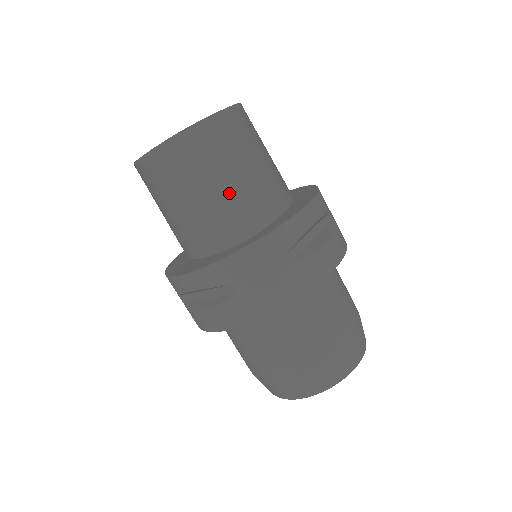
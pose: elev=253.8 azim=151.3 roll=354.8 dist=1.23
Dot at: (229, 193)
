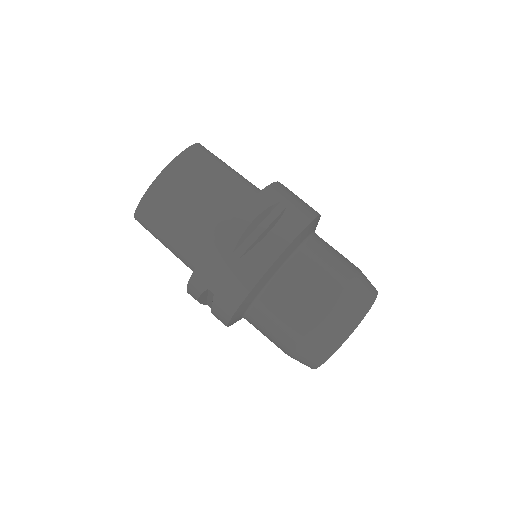
Dot at: occluded
